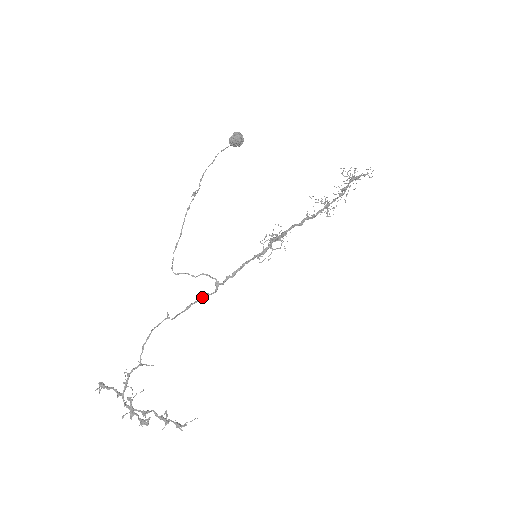
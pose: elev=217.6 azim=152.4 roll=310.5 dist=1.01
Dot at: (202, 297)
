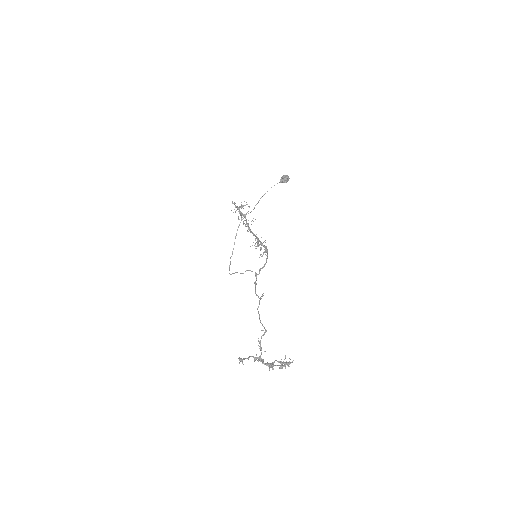
Dot at: occluded
